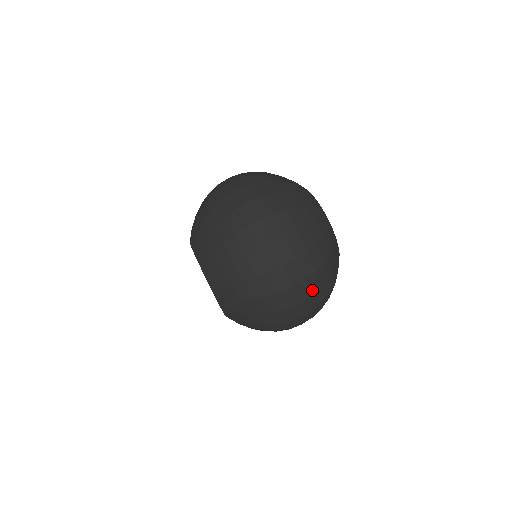
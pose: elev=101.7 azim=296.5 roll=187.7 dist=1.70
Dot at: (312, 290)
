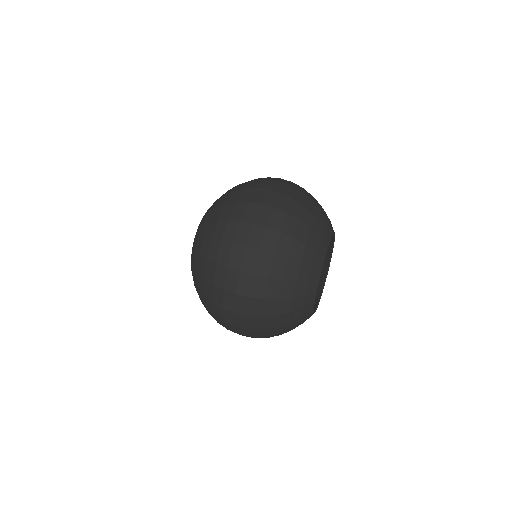
Dot at: (267, 246)
